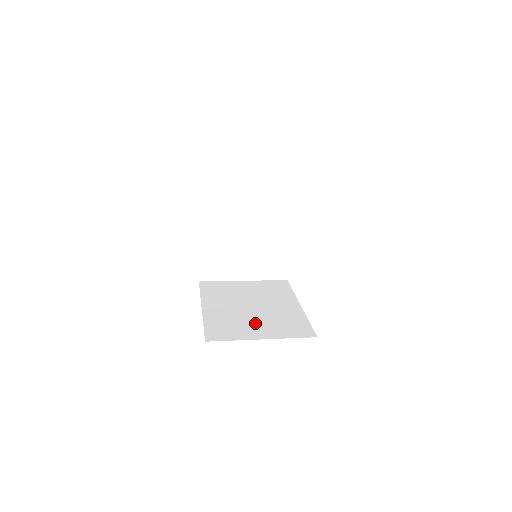
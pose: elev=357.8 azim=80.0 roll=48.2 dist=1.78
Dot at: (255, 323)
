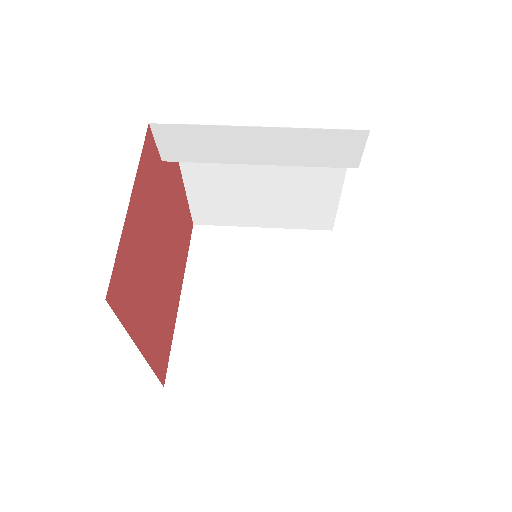
Dot at: (250, 347)
